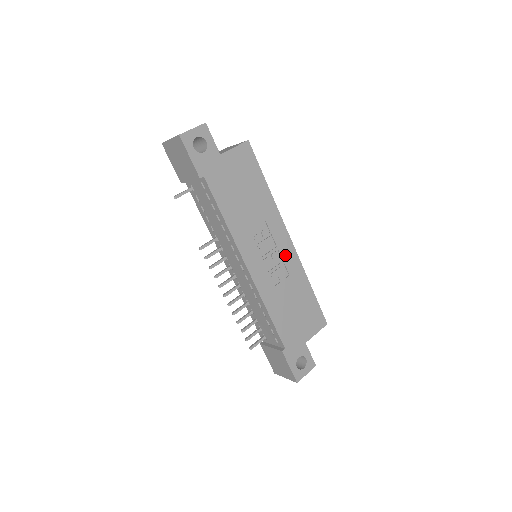
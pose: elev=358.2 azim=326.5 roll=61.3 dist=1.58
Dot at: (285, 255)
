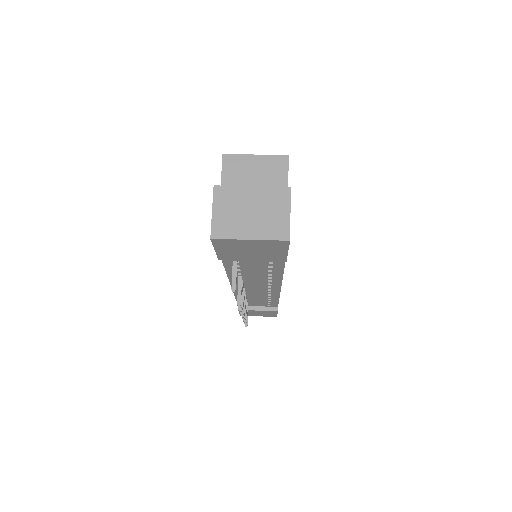
Dot at: occluded
